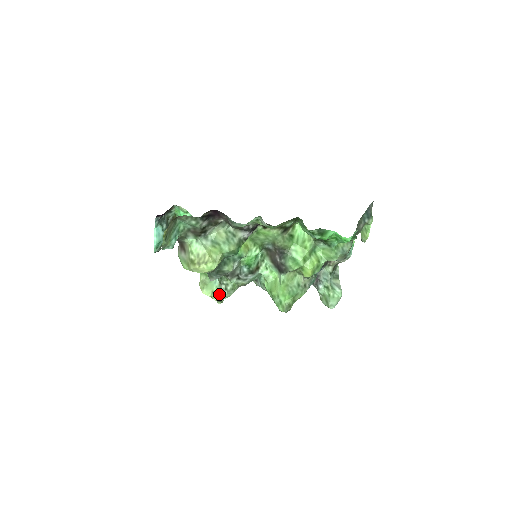
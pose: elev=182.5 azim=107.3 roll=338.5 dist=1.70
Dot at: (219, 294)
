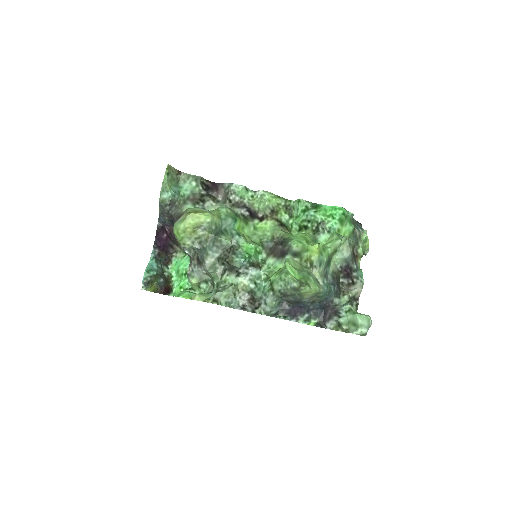
Dot at: (215, 293)
